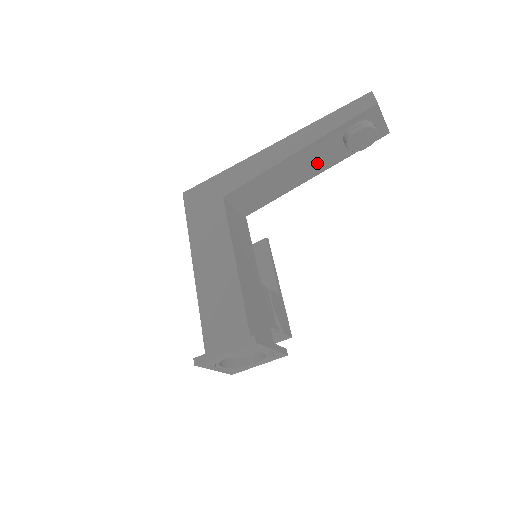
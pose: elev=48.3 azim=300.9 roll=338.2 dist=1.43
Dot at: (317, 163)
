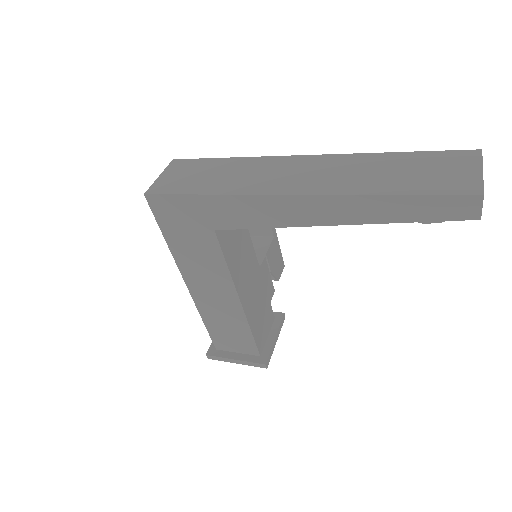
Dot at: occluded
